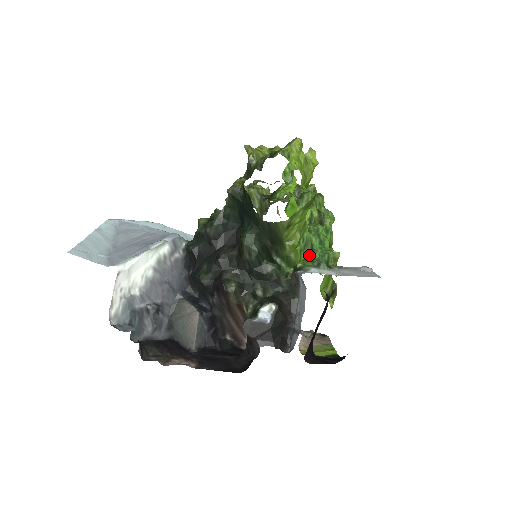
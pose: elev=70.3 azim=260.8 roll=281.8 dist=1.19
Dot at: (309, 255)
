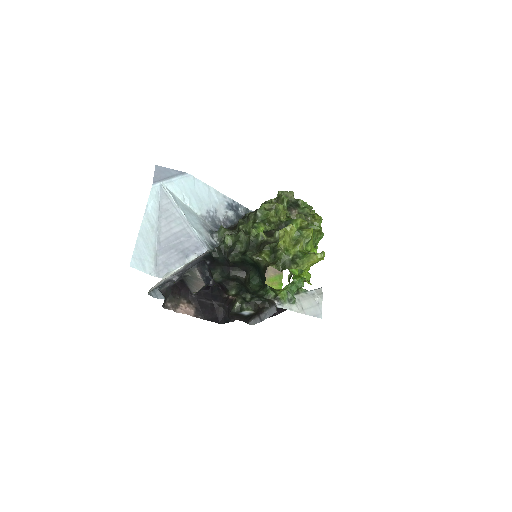
Dot at: (289, 285)
